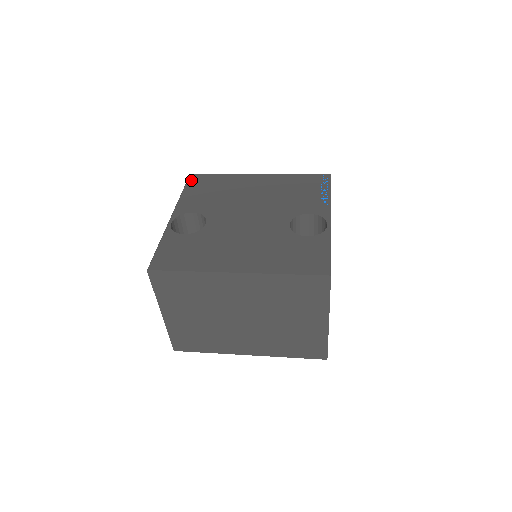
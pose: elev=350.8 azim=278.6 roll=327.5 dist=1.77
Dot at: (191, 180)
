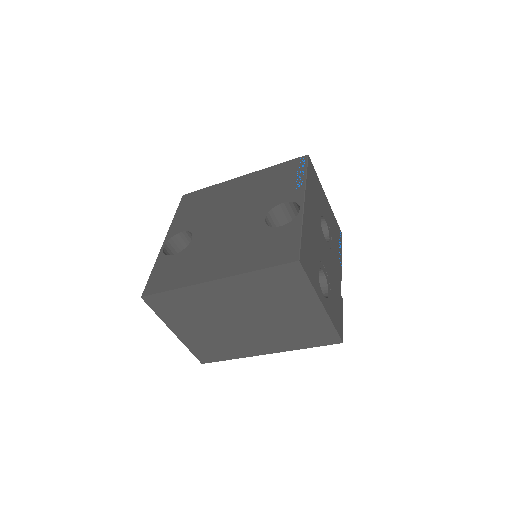
Dot at: (183, 201)
